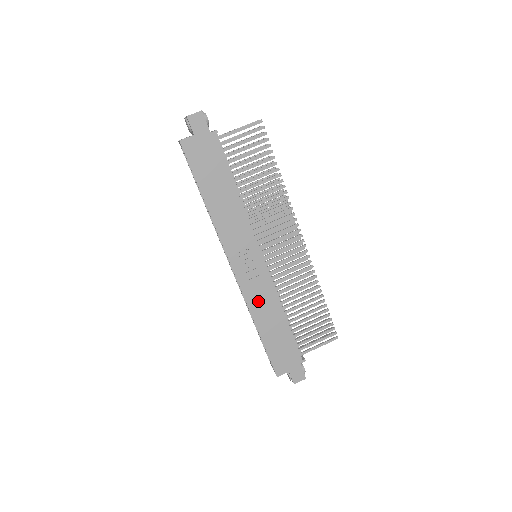
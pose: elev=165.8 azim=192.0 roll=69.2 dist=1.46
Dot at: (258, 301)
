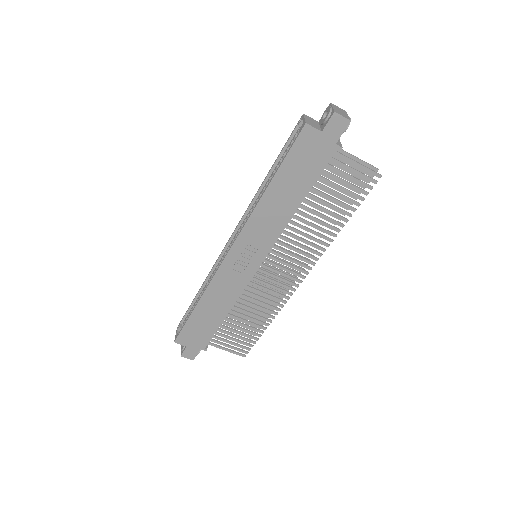
Dot at: (221, 288)
